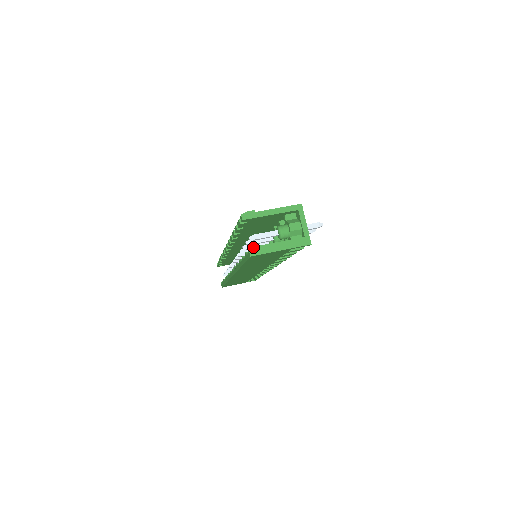
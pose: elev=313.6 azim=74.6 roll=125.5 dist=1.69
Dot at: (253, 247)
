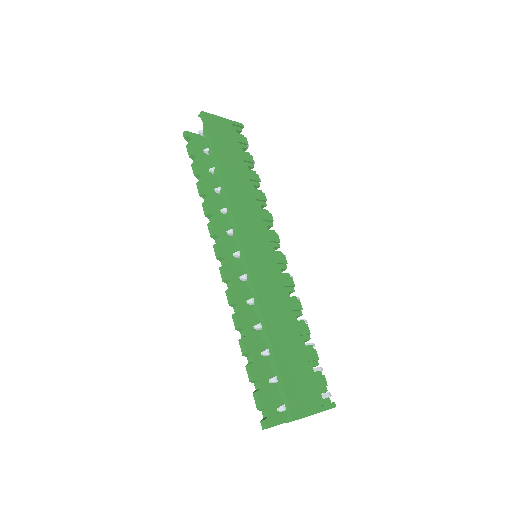
Dot at: occluded
